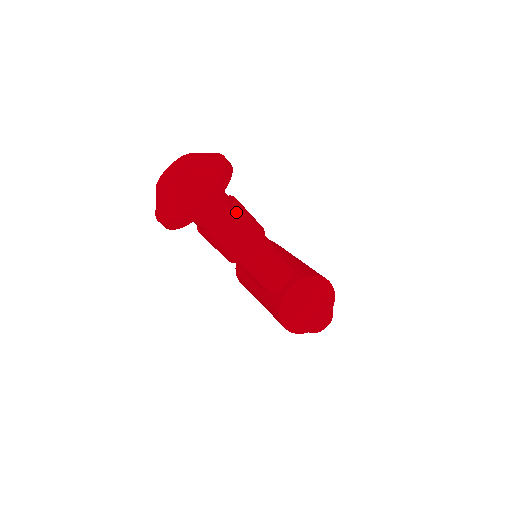
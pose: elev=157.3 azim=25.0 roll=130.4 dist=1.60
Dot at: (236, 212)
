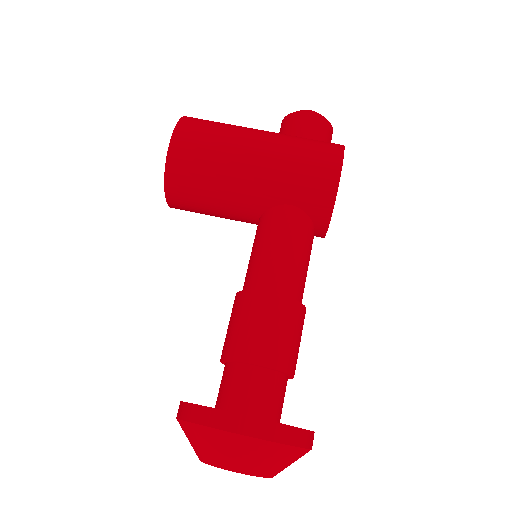
Dot at: (290, 370)
